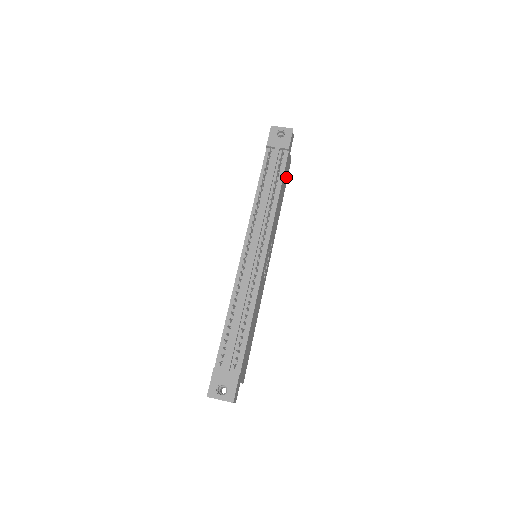
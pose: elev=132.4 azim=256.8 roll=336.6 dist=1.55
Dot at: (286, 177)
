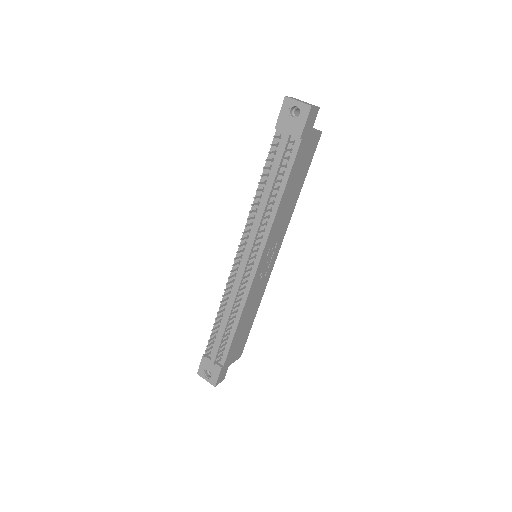
Dot at: (307, 158)
